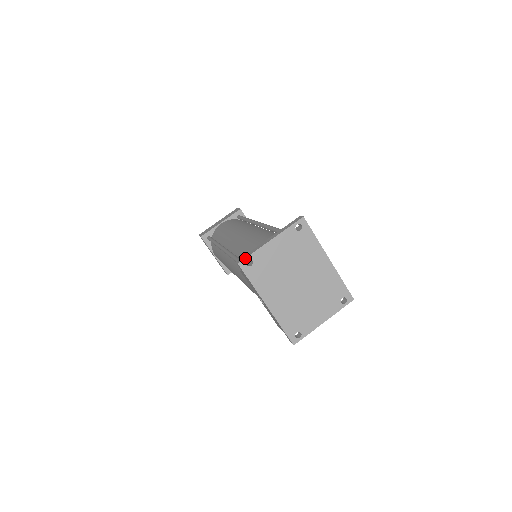
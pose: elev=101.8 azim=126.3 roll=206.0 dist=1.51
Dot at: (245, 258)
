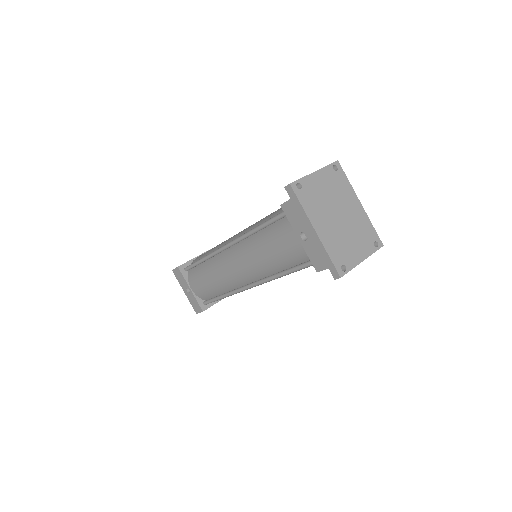
Dot at: (295, 181)
